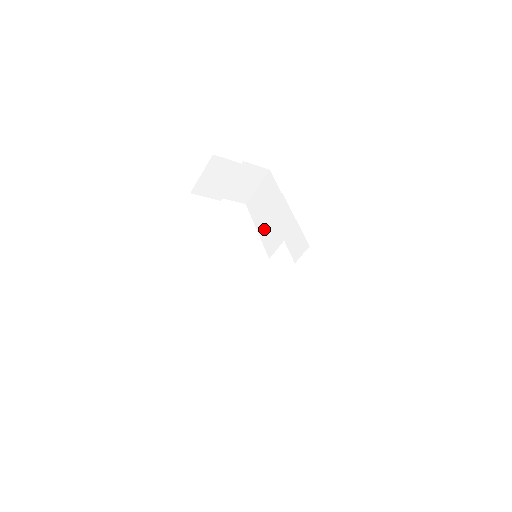
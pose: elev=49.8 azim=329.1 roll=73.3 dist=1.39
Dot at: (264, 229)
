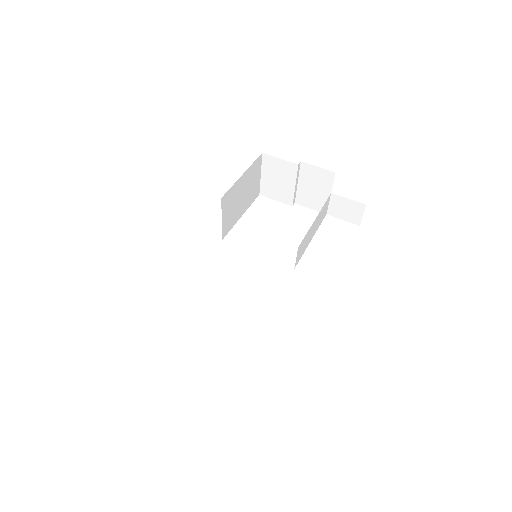
Dot at: (309, 238)
